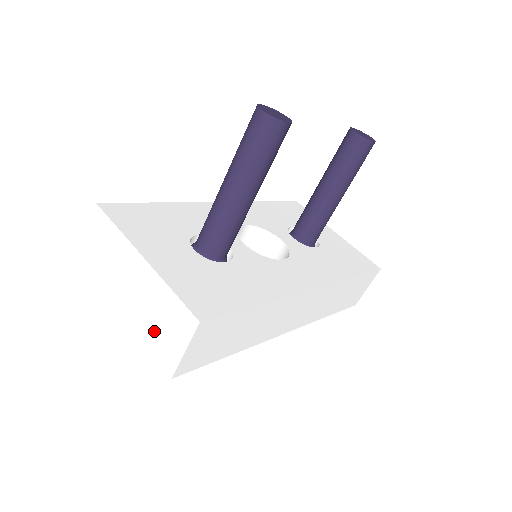
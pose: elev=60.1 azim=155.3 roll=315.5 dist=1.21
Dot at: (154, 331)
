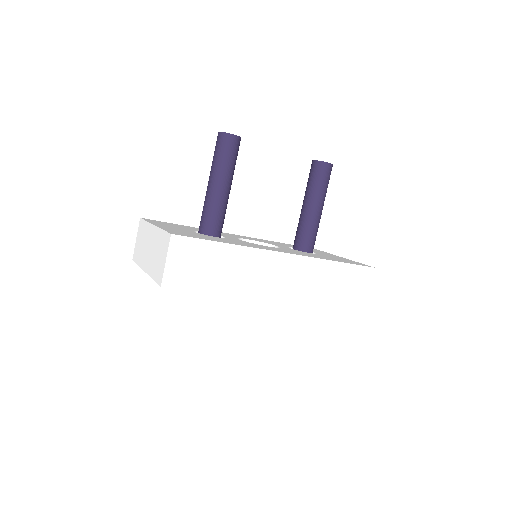
Dot at: (156, 265)
